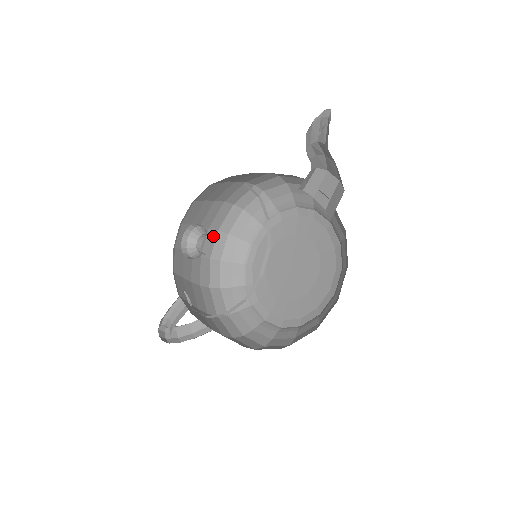
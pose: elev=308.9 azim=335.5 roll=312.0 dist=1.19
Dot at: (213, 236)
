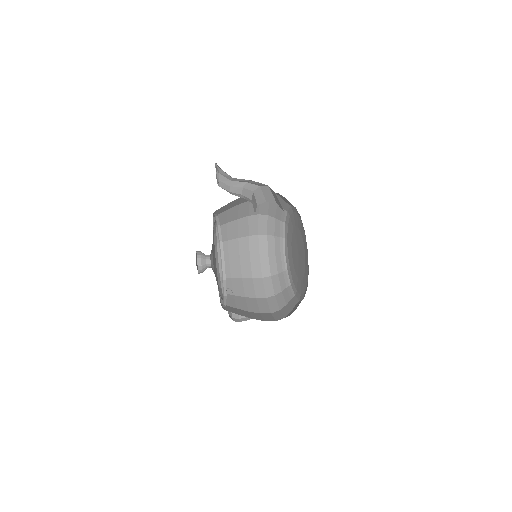
Dot at: (255, 240)
